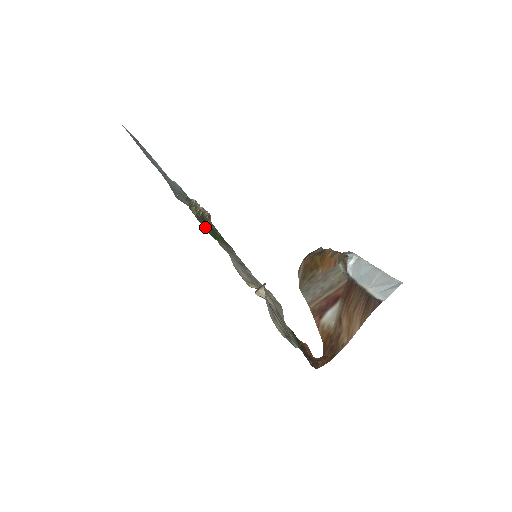
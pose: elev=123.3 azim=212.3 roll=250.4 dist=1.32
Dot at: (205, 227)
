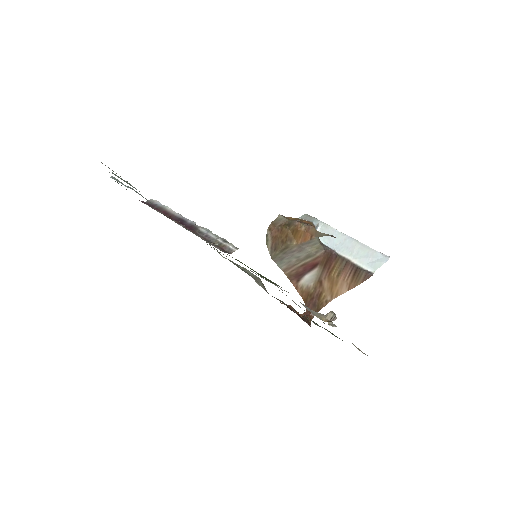
Dot at: (248, 267)
